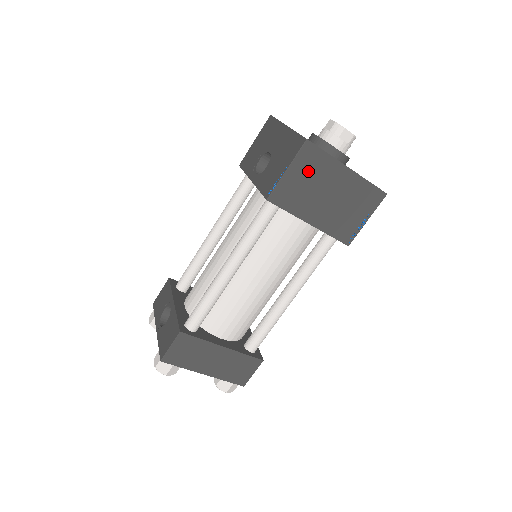
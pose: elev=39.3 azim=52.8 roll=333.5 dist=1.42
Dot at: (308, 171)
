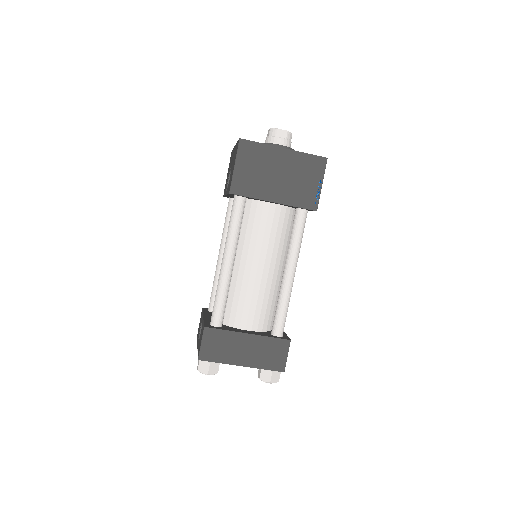
Dot at: (252, 161)
